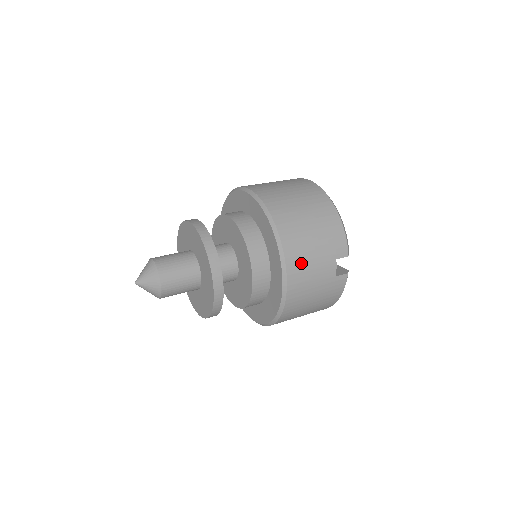
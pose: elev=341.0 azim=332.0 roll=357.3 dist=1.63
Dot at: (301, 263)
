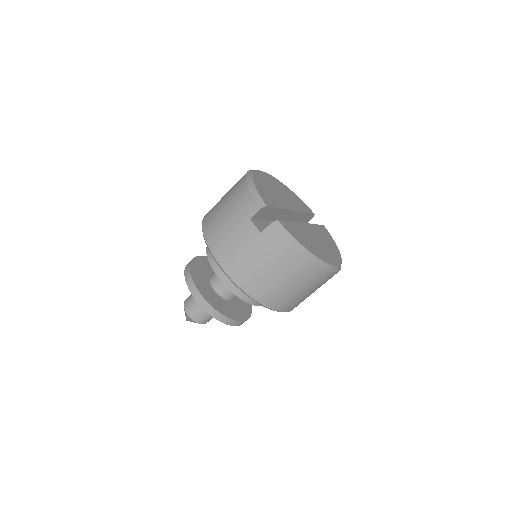
Dot at: (222, 242)
